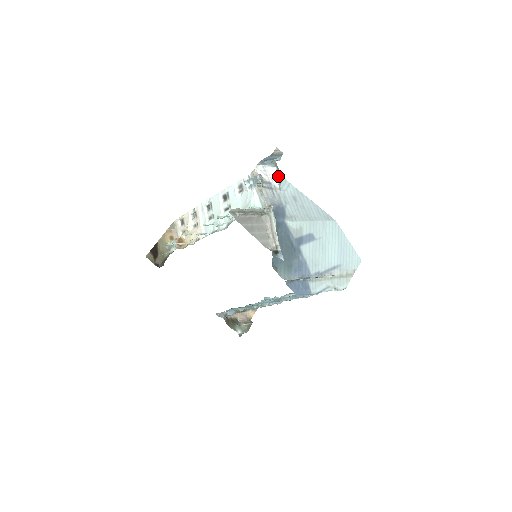
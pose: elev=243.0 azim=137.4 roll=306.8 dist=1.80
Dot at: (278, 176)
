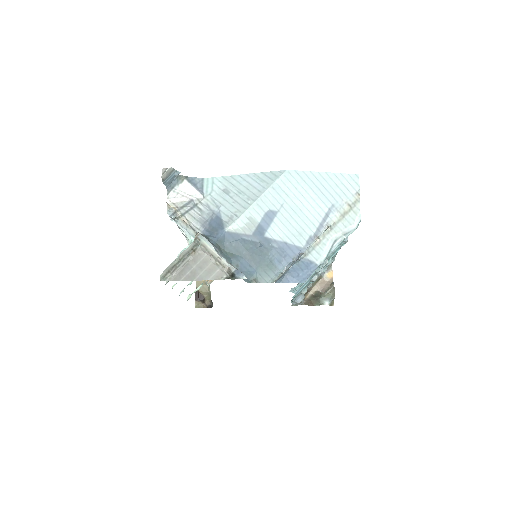
Dot at: (194, 186)
